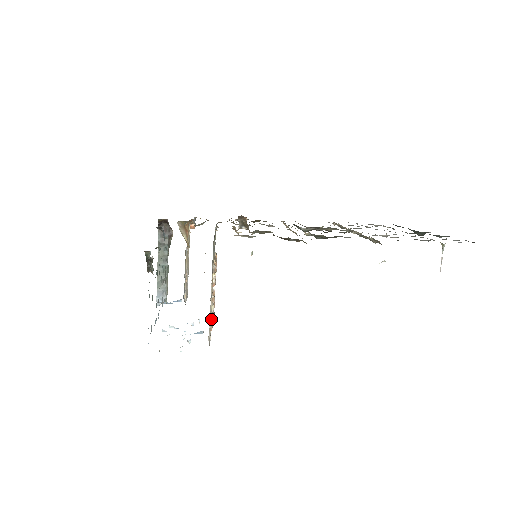
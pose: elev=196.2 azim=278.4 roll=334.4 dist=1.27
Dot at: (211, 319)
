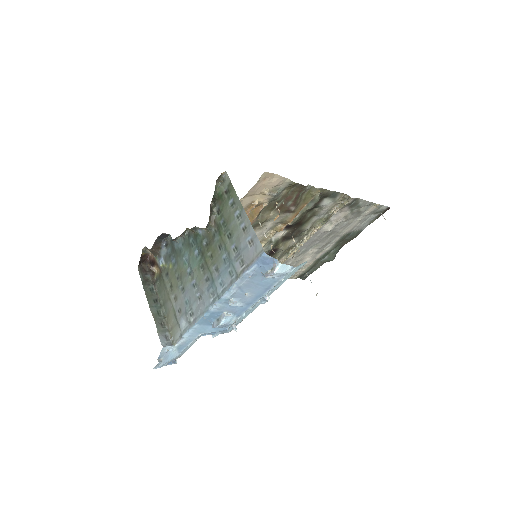
Dot at: occluded
